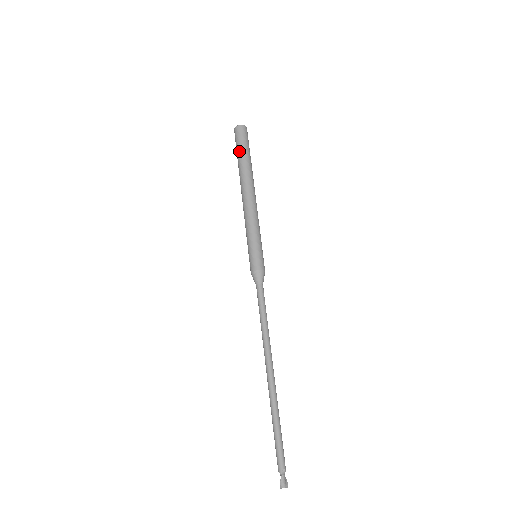
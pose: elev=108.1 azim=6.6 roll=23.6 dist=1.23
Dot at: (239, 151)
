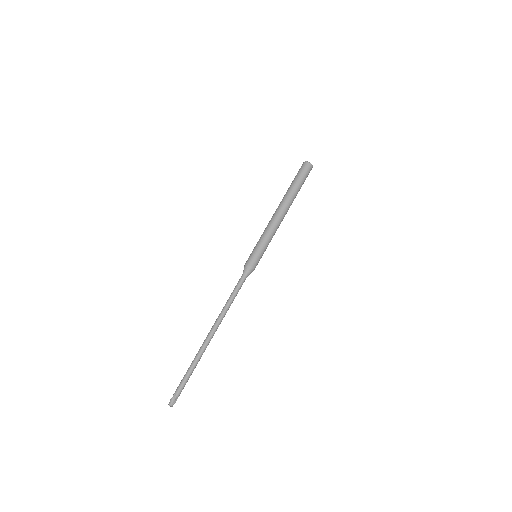
Dot at: (293, 180)
